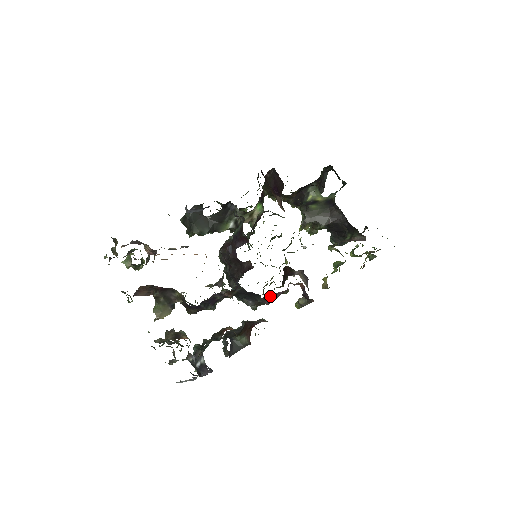
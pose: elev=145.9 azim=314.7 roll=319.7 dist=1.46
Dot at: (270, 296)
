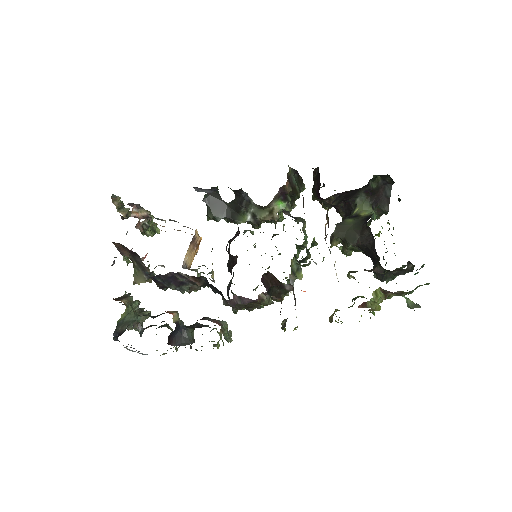
Dot at: (233, 297)
